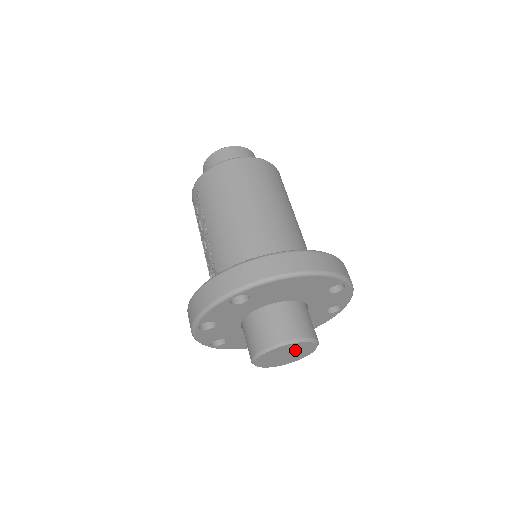
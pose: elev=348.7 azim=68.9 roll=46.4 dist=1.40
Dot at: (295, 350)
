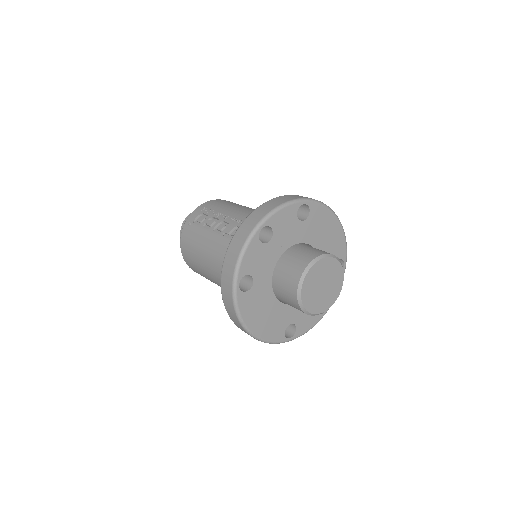
Dot at: (331, 281)
